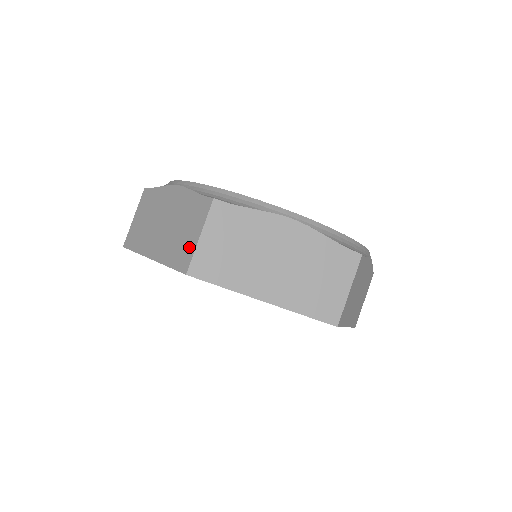
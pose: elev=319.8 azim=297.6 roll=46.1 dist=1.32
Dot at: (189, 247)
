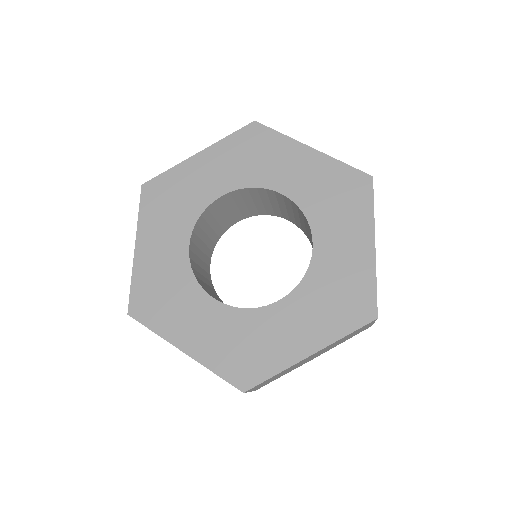
Dot at: occluded
